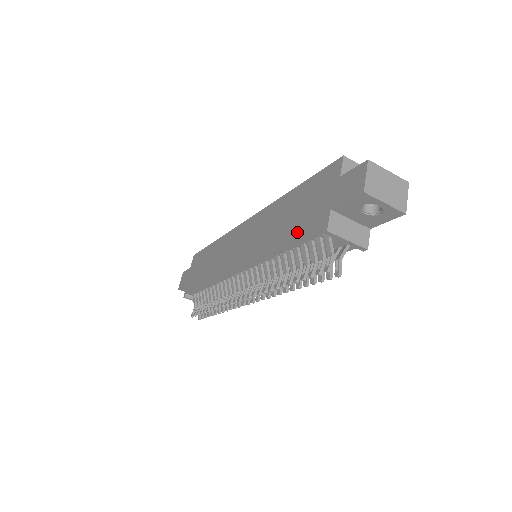
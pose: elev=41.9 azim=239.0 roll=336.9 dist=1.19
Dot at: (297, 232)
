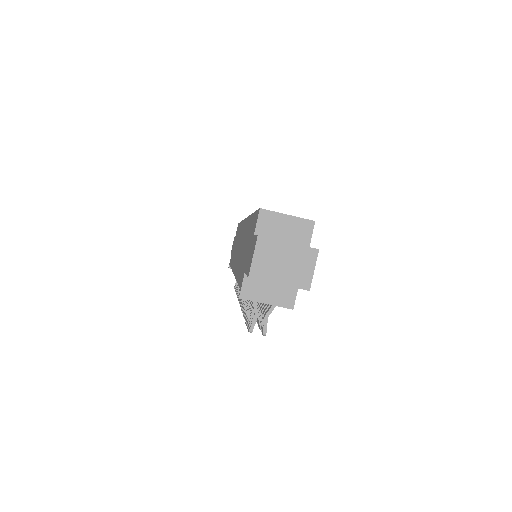
Dot at: (239, 275)
